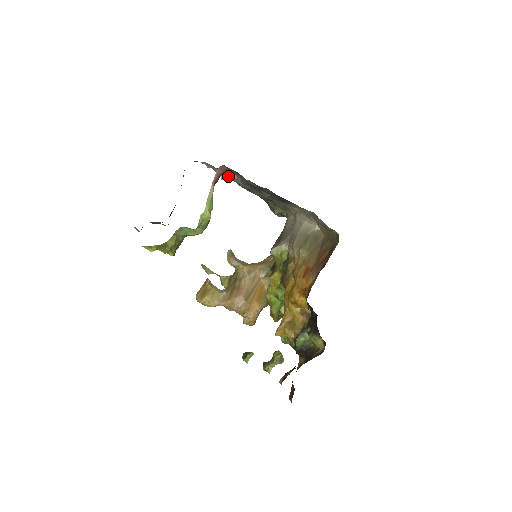
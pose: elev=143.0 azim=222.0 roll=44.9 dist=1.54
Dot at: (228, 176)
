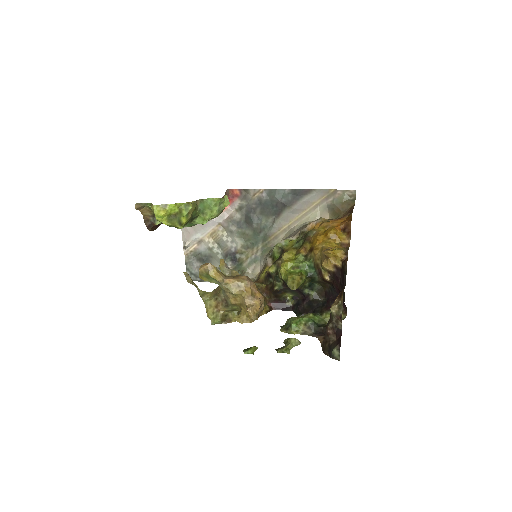
Dot at: (196, 239)
